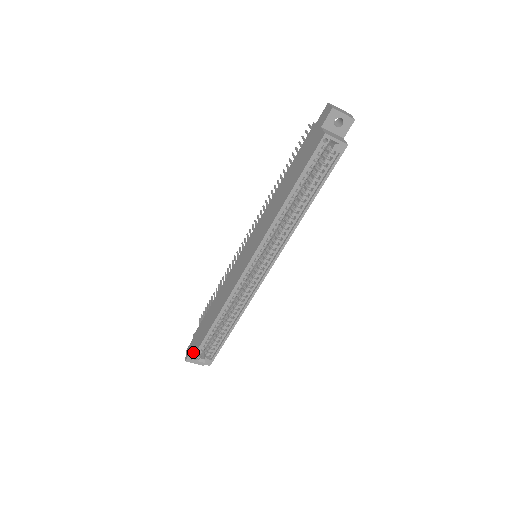
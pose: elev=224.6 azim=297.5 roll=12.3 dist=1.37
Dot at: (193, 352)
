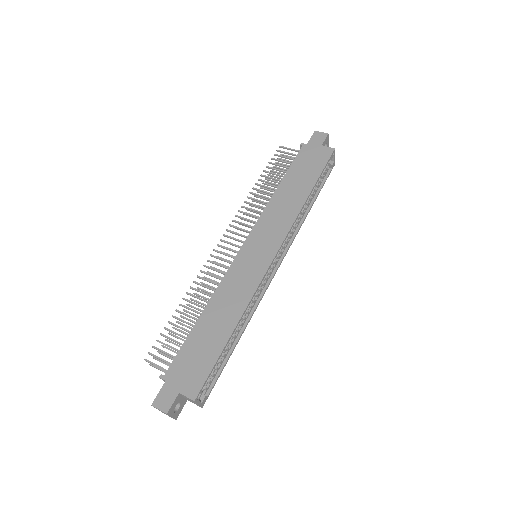
Dot at: (192, 389)
